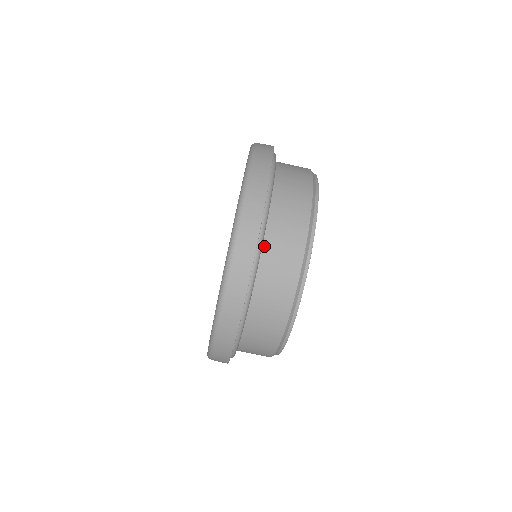
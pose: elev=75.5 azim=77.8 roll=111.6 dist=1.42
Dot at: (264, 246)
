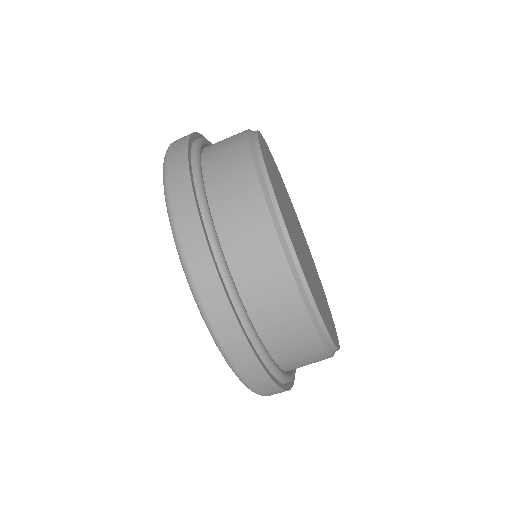
Dot at: (263, 337)
